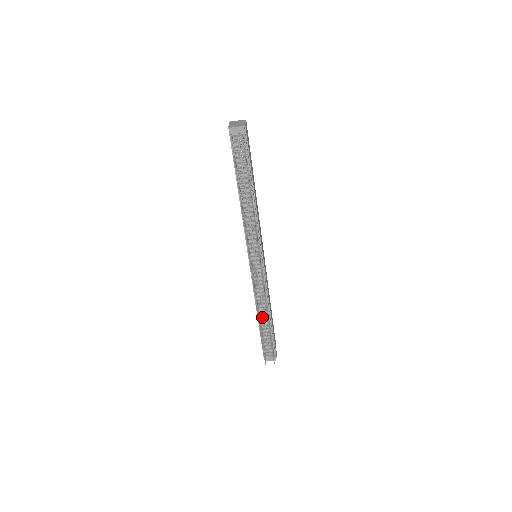
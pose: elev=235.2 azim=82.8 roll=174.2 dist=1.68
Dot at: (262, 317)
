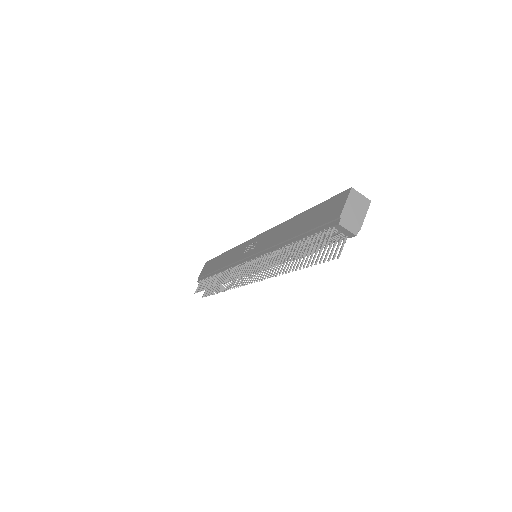
Dot at: occluded
